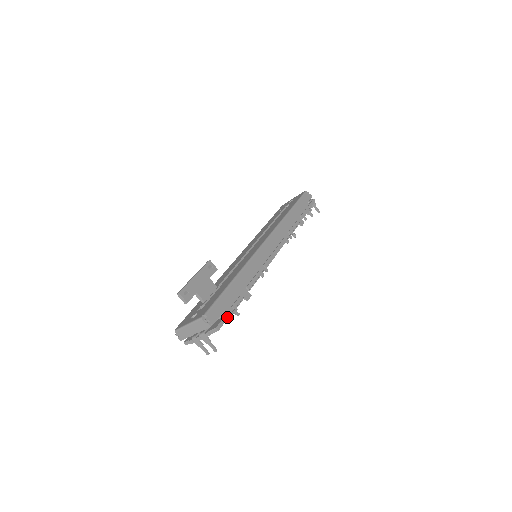
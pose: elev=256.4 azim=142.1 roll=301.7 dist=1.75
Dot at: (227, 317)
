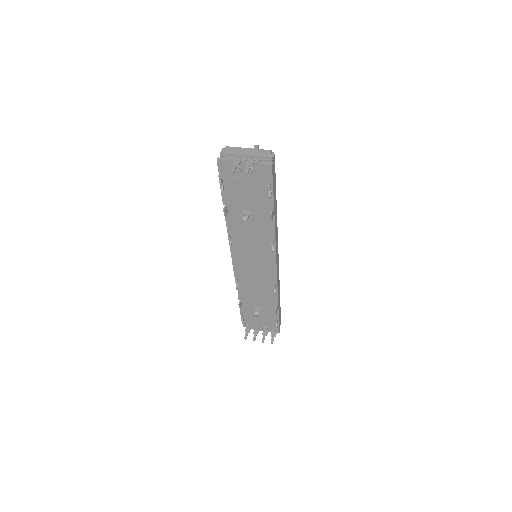
Dot at: (273, 181)
